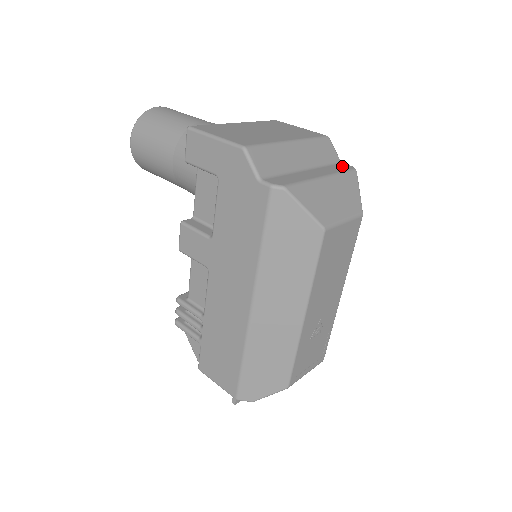
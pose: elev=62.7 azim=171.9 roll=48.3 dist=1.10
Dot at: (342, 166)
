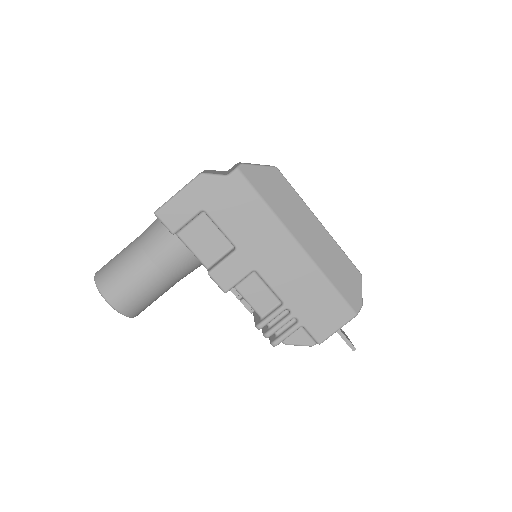
Dot at: occluded
